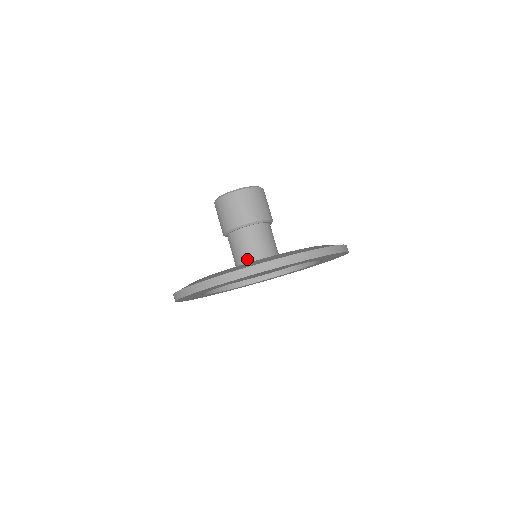
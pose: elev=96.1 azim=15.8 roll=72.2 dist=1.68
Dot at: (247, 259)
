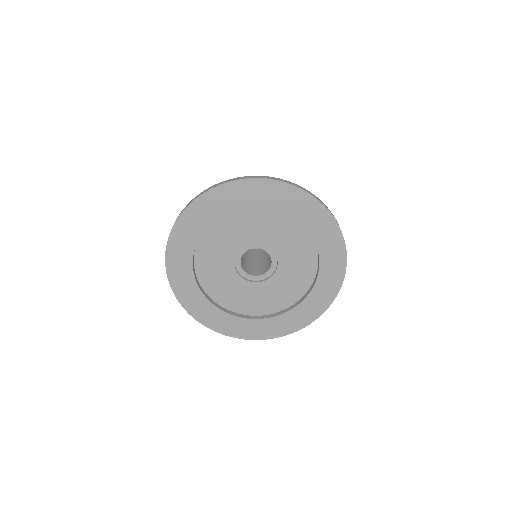
Dot at: occluded
